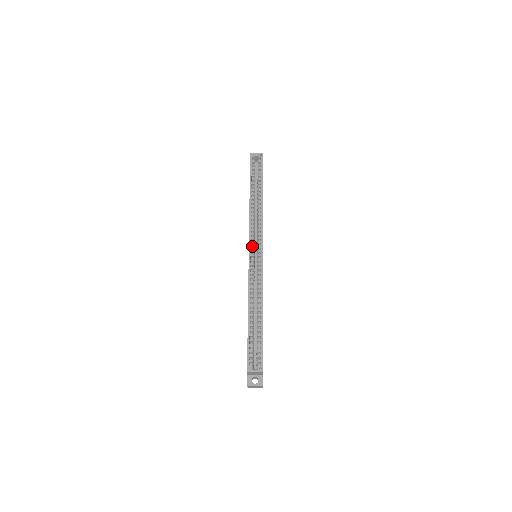
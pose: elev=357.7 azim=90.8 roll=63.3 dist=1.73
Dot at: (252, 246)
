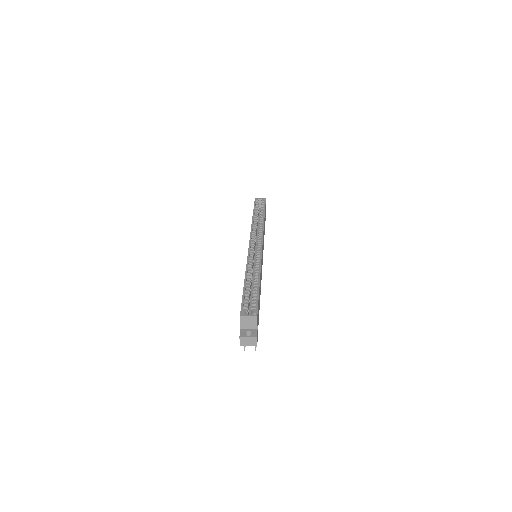
Dot at: (252, 243)
